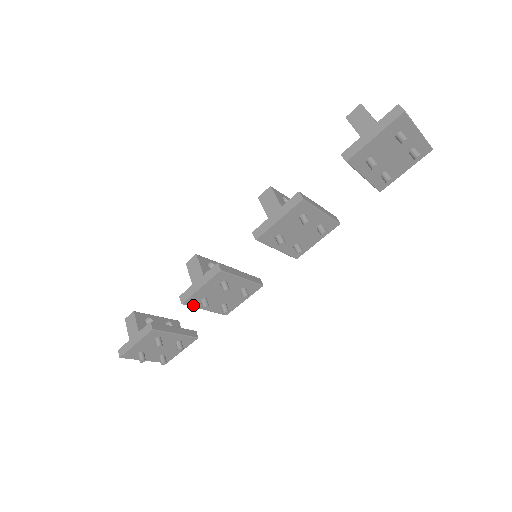
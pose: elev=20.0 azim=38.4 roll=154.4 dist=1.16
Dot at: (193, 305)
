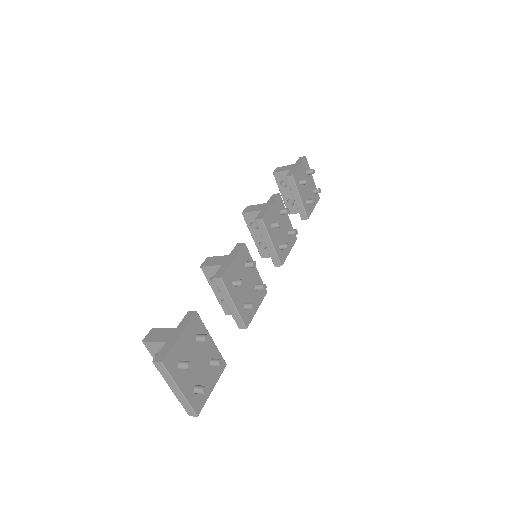
Dot at: (227, 287)
